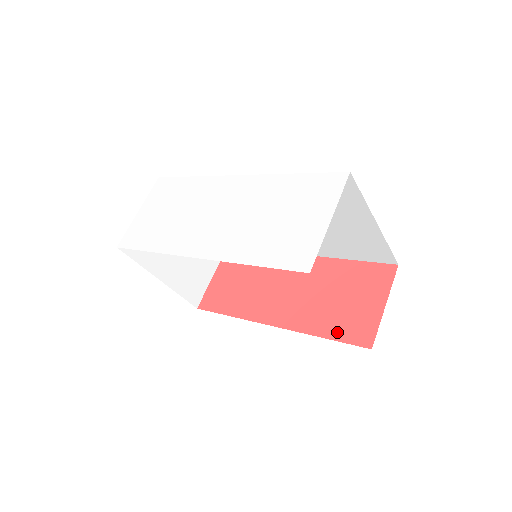
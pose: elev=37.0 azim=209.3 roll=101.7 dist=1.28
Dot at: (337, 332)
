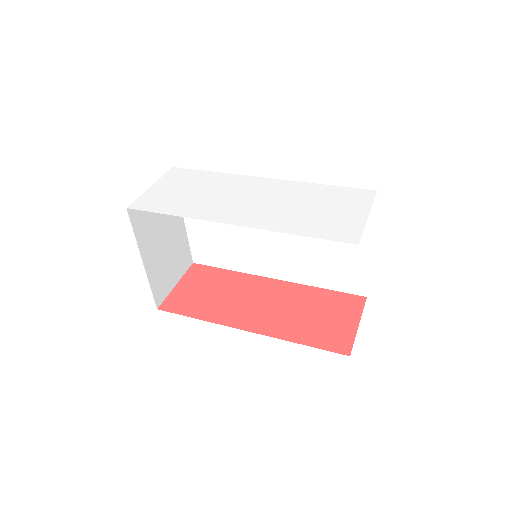
Dot at: (315, 341)
